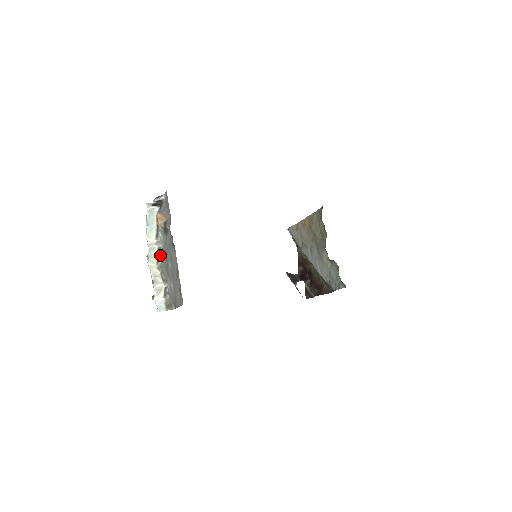
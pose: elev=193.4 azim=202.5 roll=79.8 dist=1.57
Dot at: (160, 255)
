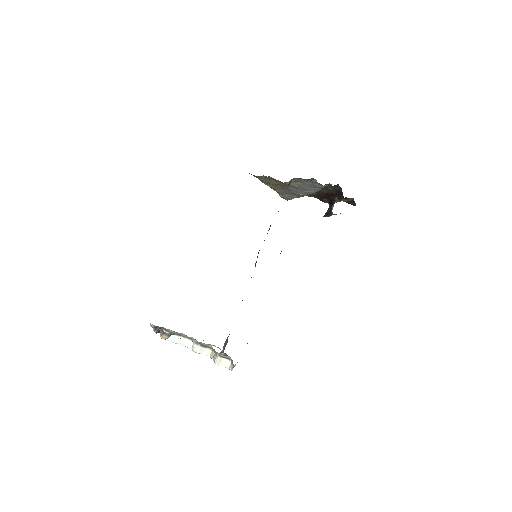
Dot at: (204, 344)
